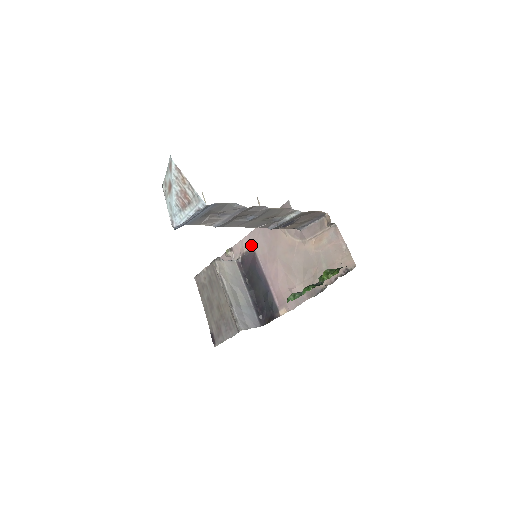
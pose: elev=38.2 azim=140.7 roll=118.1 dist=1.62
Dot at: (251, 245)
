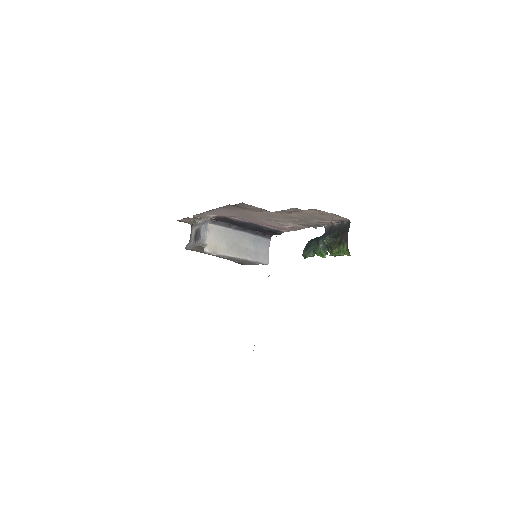
Dot at: (216, 215)
